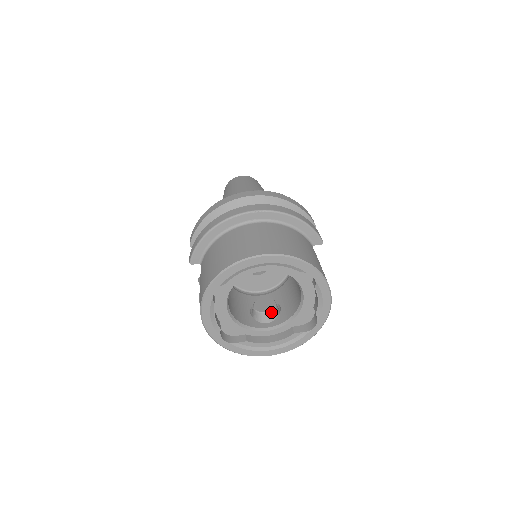
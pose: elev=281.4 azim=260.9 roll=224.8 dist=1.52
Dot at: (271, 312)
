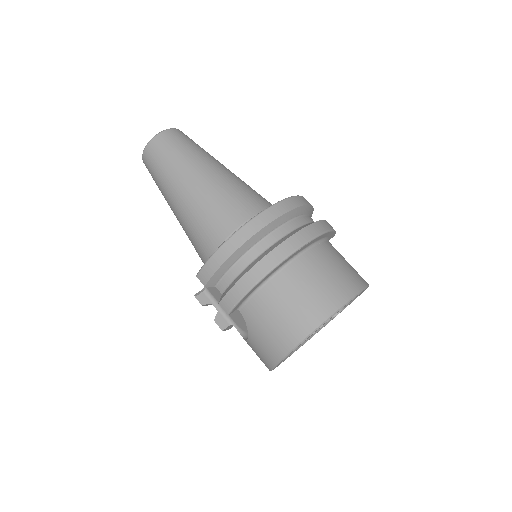
Dot at: occluded
